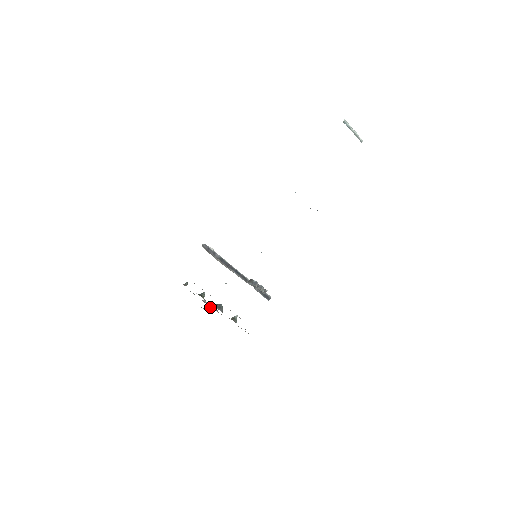
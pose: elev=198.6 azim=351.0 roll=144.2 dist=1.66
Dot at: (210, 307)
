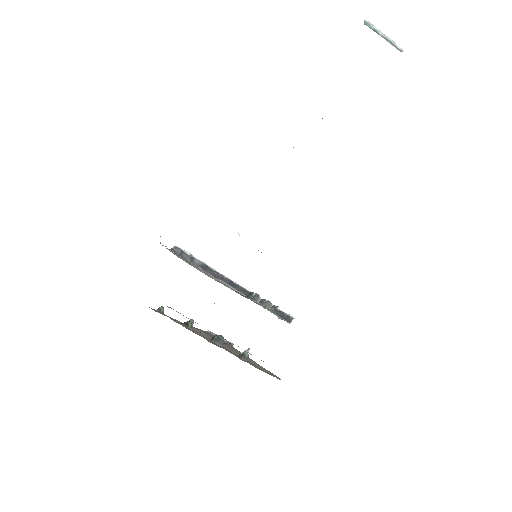
Dot at: occluded
